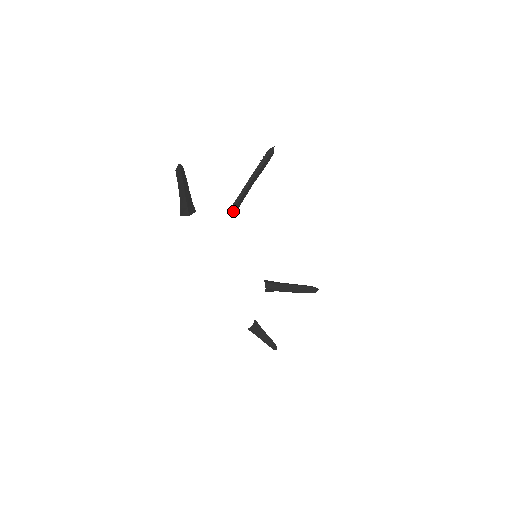
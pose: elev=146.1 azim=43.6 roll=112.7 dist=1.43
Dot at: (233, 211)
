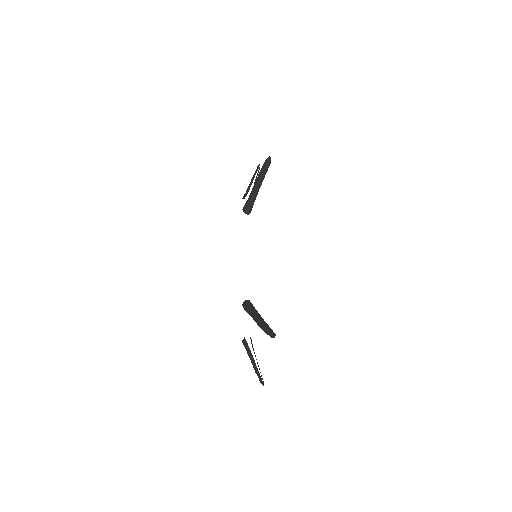
Dot at: occluded
